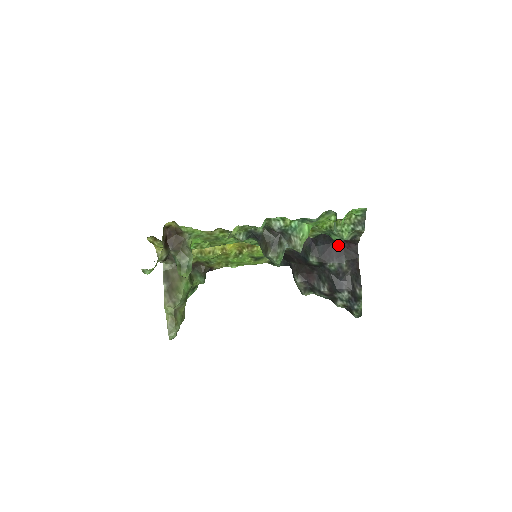
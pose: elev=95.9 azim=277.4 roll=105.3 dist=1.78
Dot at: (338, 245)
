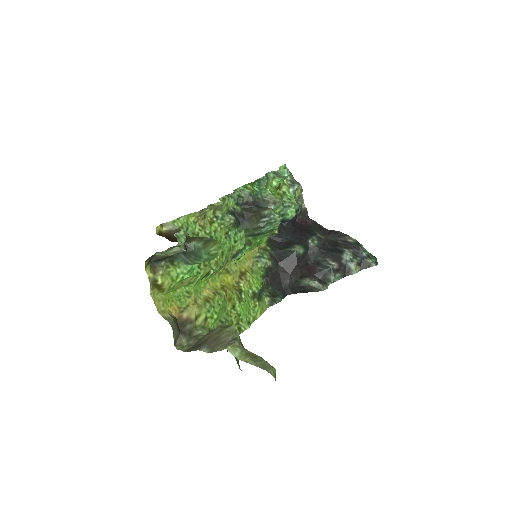
Dot at: (299, 228)
